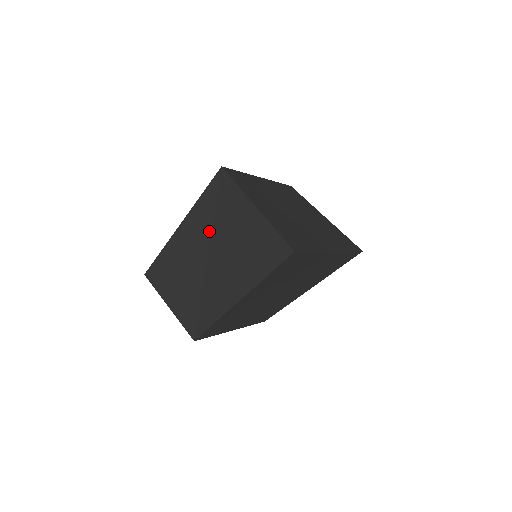
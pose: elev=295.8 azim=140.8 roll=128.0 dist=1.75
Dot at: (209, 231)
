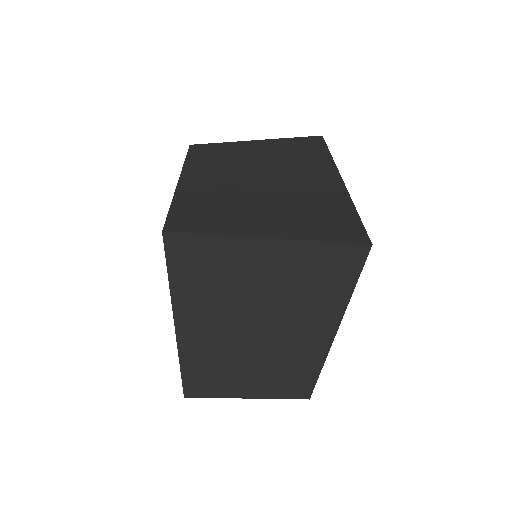
Dot at: (221, 305)
